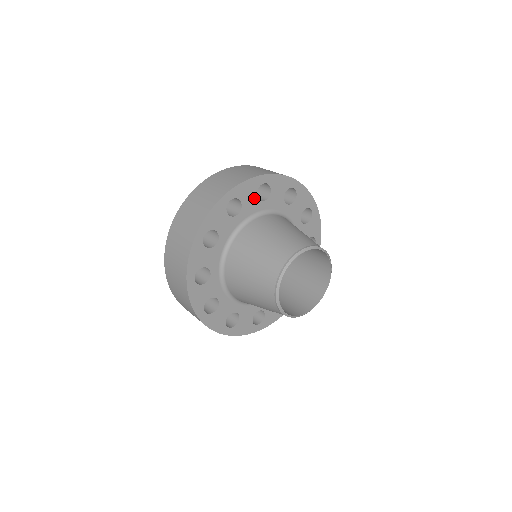
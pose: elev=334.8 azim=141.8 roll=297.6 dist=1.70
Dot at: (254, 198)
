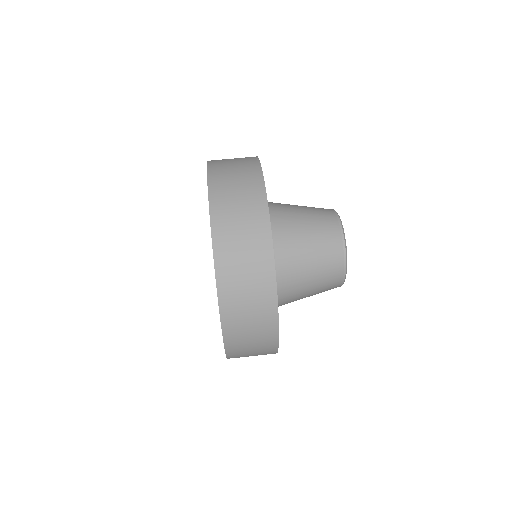
Dot at: occluded
